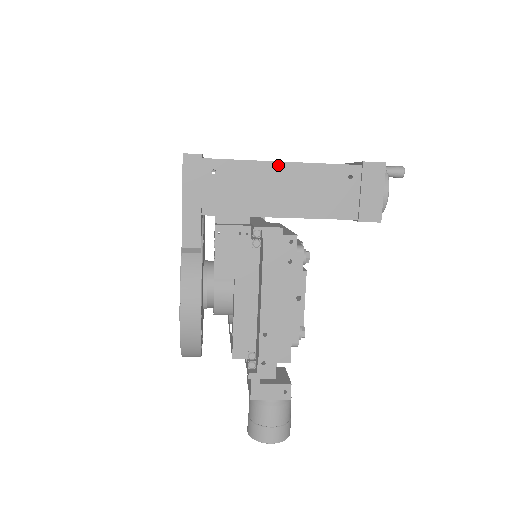
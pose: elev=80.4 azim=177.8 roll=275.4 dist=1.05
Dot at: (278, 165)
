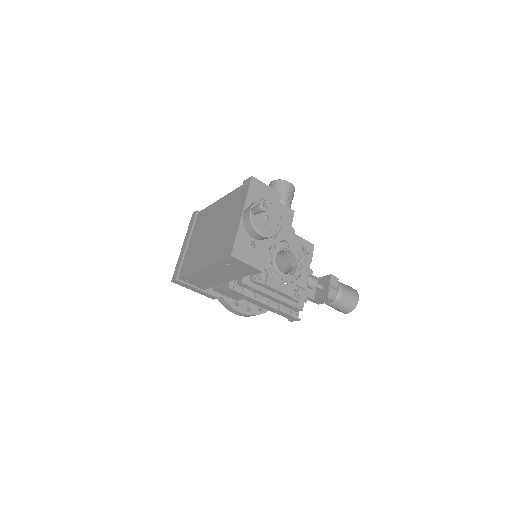
Dot at: (199, 271)
